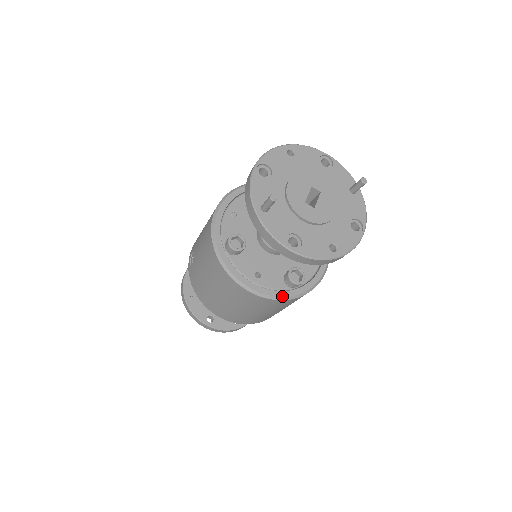
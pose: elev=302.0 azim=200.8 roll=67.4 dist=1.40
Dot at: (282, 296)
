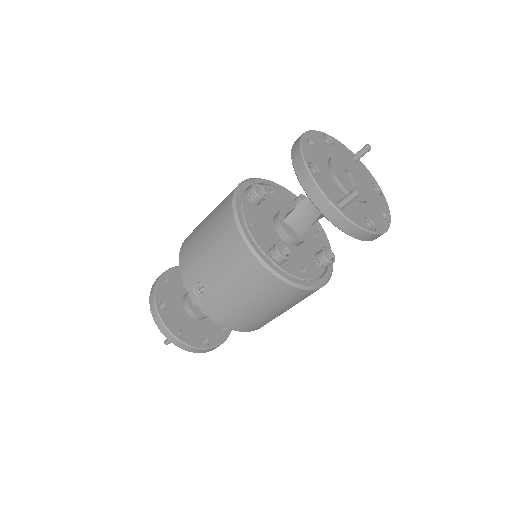
Dot at: (327, 279)
